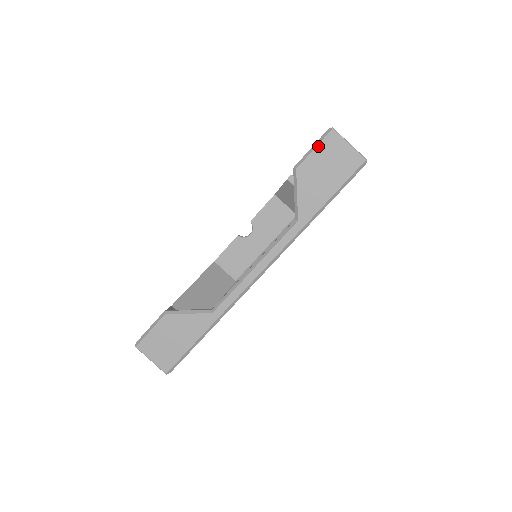
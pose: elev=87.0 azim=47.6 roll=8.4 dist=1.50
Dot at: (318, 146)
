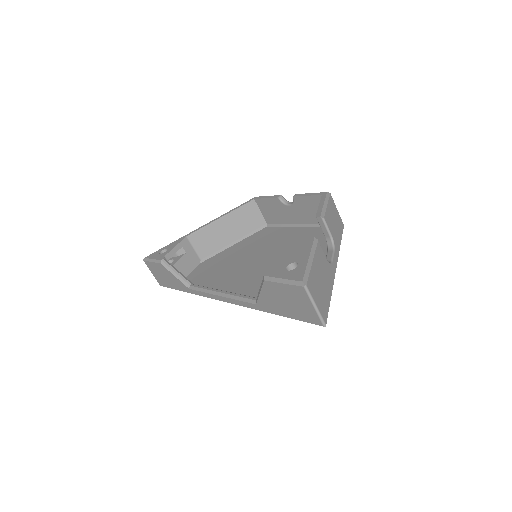
Dot at: (287, 285)
